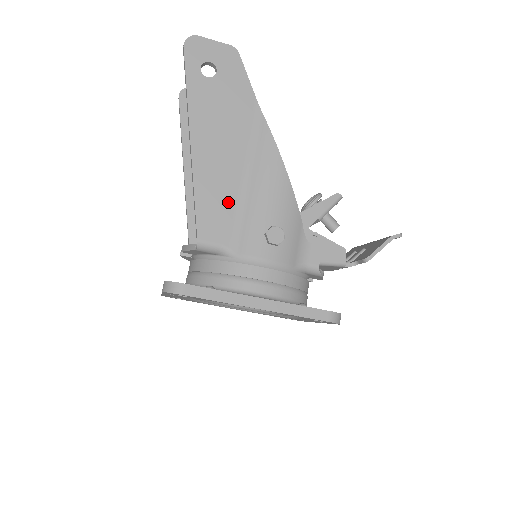
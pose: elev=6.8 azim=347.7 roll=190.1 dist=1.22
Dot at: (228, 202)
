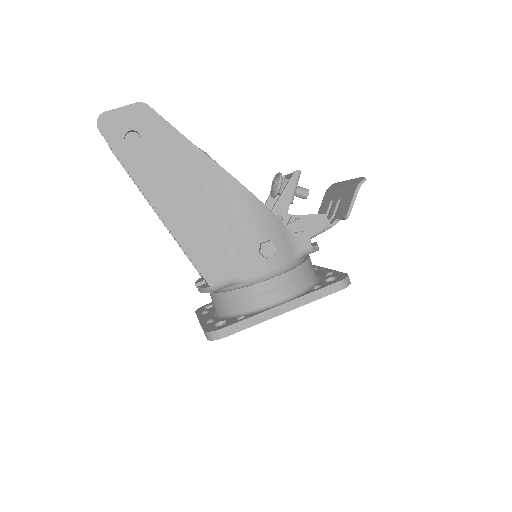
Dot at: (216, 243)
